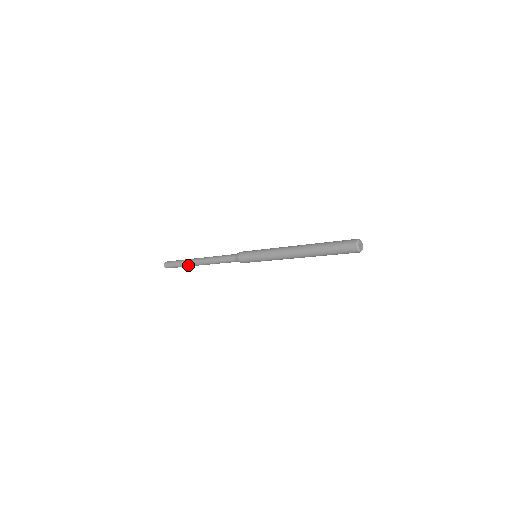
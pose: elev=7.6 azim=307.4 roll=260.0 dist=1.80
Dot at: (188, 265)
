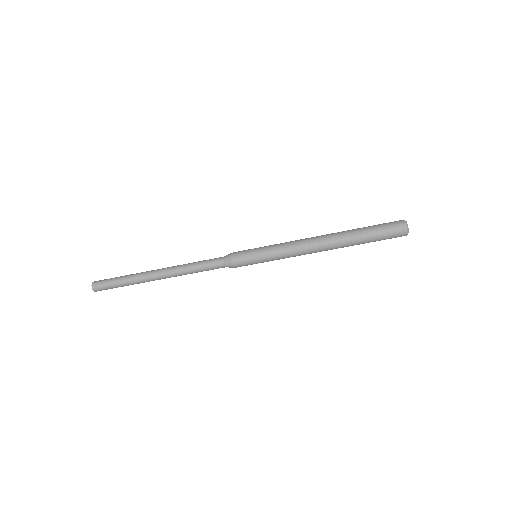
Dot at: (138, 274)
